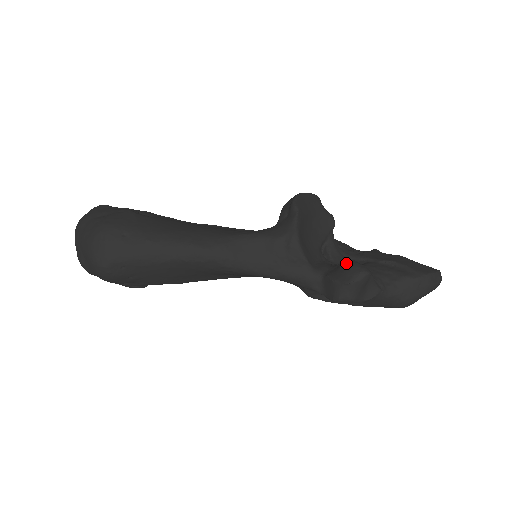
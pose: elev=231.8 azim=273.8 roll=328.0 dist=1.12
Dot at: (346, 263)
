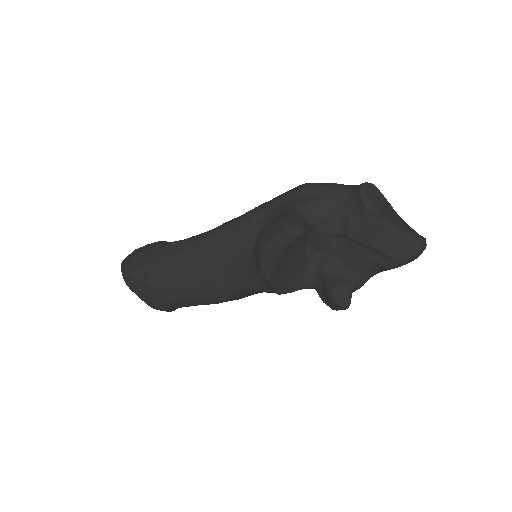
Dot at: (328, 295)
